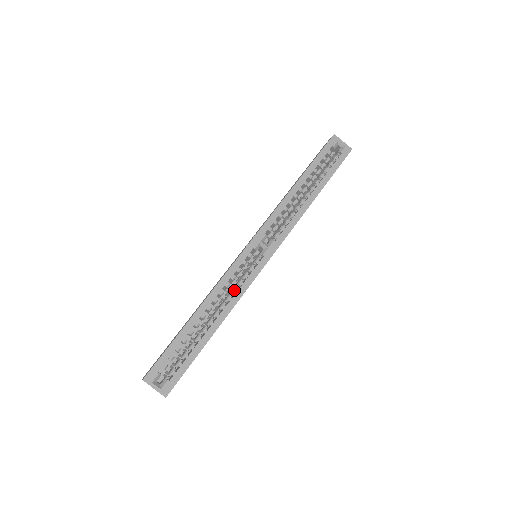
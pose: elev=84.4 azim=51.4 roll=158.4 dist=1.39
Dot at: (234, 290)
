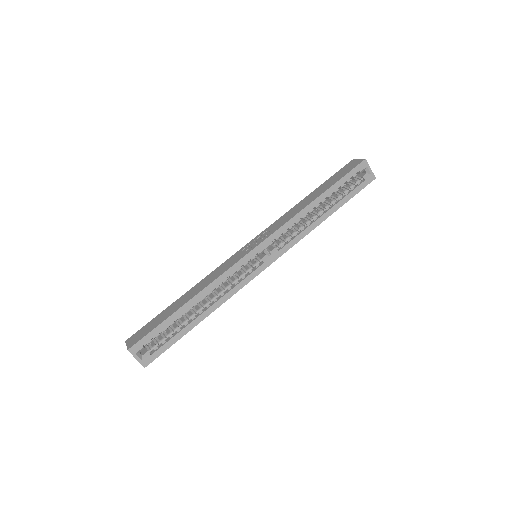
Dot at: (229, 287)
